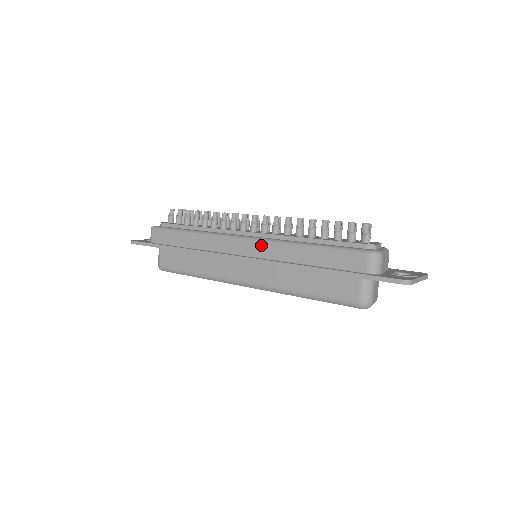
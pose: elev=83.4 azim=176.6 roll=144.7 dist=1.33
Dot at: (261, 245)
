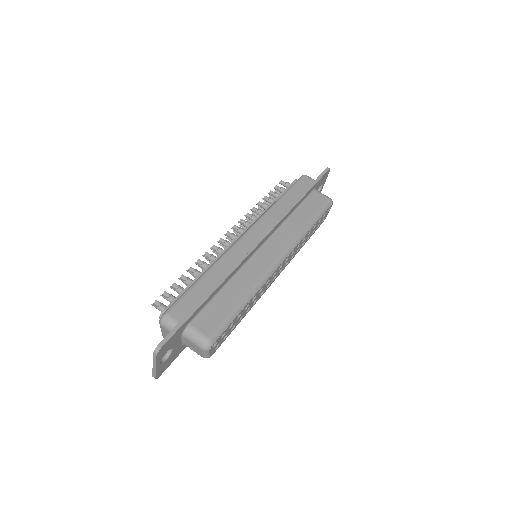
Dot at: (261, 222)
